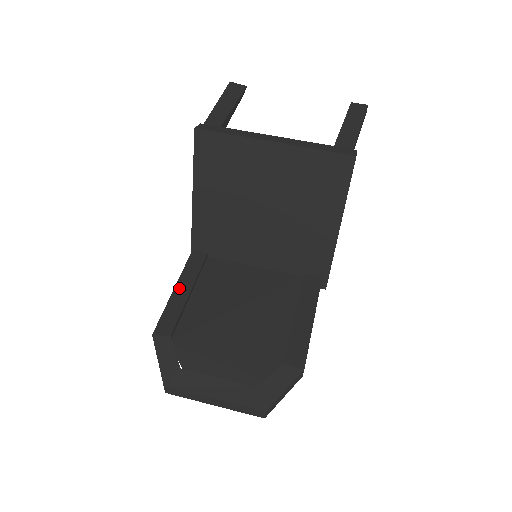
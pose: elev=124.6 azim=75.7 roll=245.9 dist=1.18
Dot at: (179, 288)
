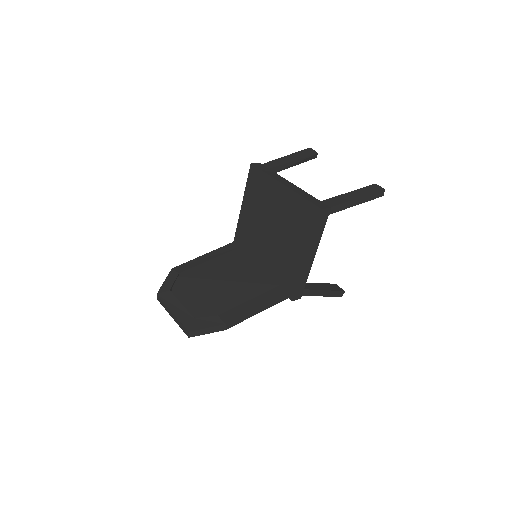
Dot at: (207, 255)
